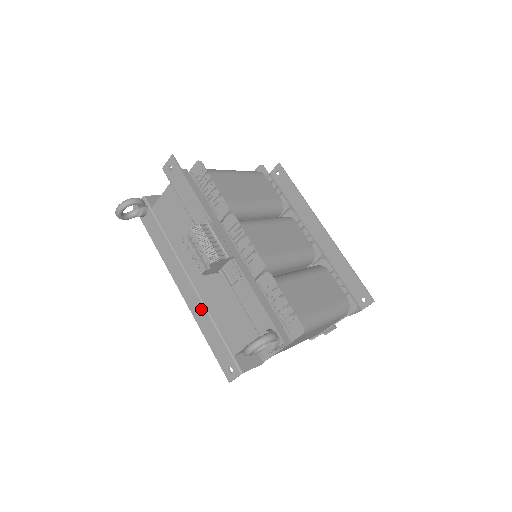
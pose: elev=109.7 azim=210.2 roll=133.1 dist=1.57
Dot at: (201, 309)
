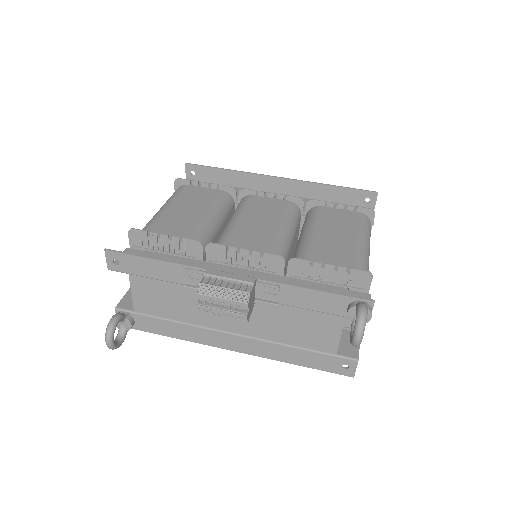
Dot at: (268, 346)
